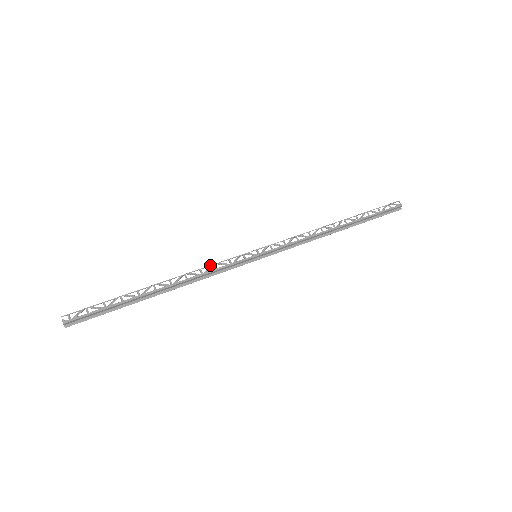
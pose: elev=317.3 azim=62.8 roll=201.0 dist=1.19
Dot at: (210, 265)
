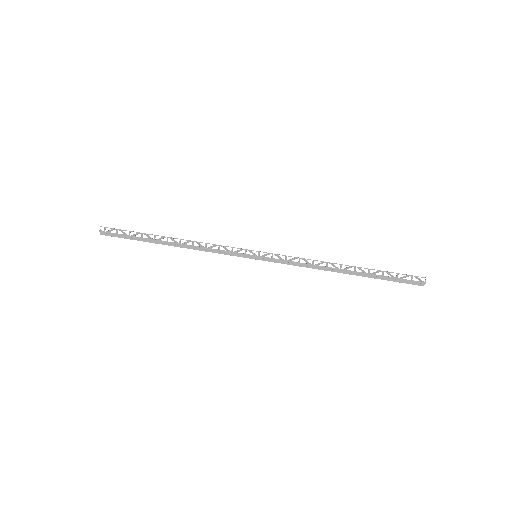
Dot at: occluded
